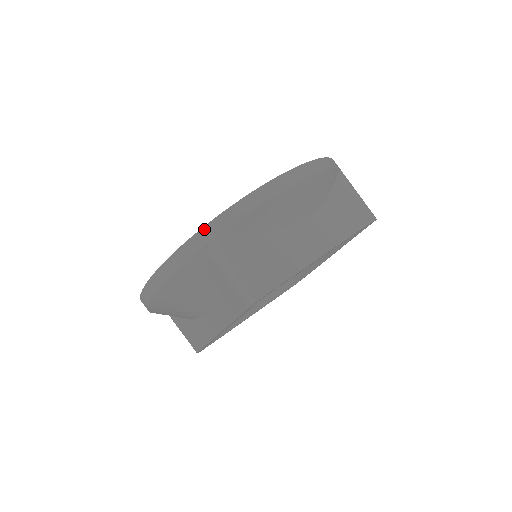
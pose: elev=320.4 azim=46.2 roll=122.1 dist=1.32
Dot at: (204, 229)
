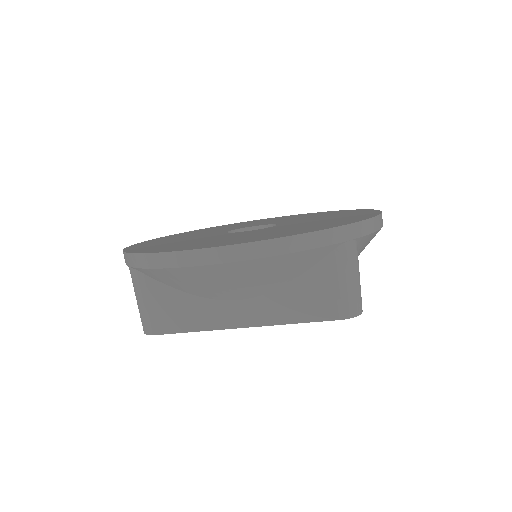
Dot at: (347, 227)
